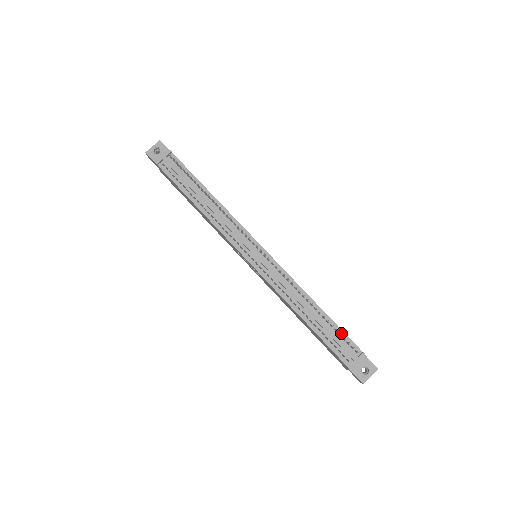
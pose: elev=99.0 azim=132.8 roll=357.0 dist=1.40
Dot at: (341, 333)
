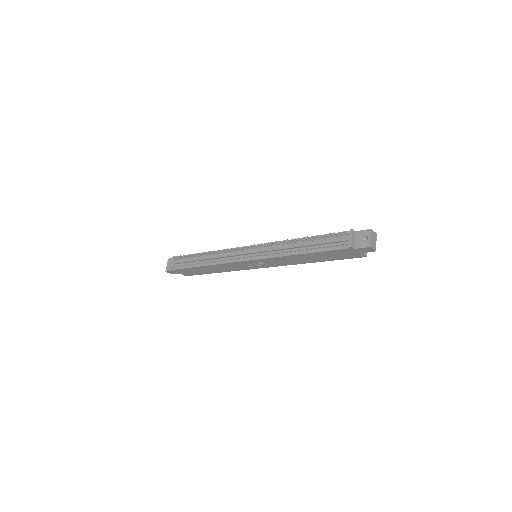
Dot at: (329, 236)
